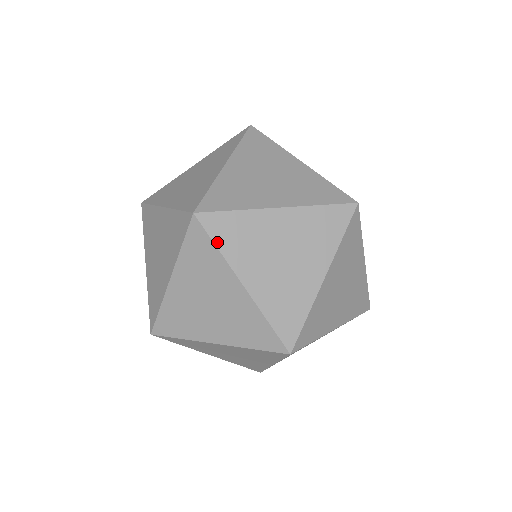
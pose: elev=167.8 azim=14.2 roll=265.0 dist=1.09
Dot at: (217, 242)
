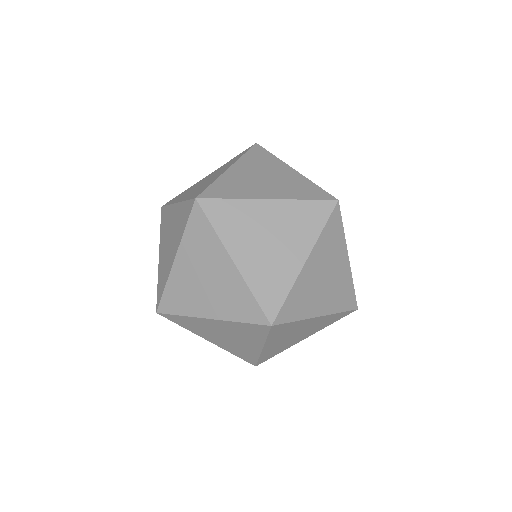
Dot at: (293, 319)
